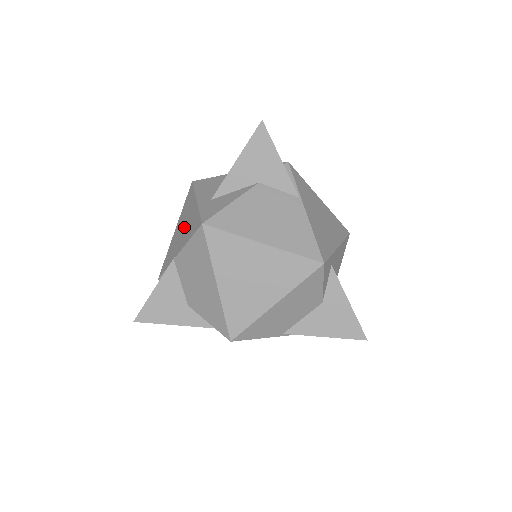
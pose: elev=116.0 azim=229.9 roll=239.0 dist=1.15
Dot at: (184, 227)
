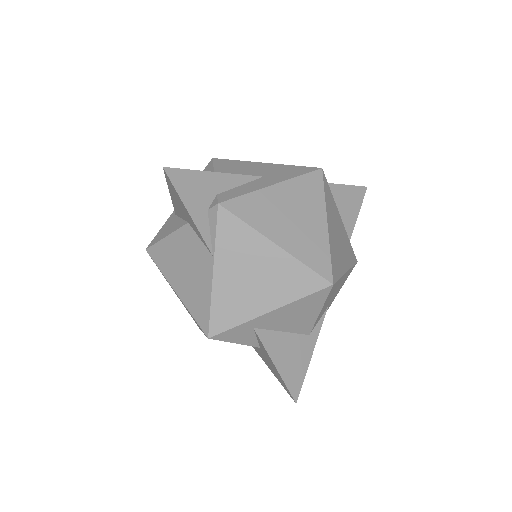
Dot at: occluded
